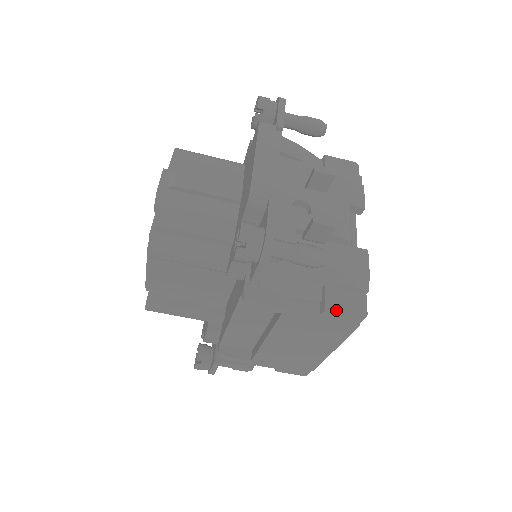
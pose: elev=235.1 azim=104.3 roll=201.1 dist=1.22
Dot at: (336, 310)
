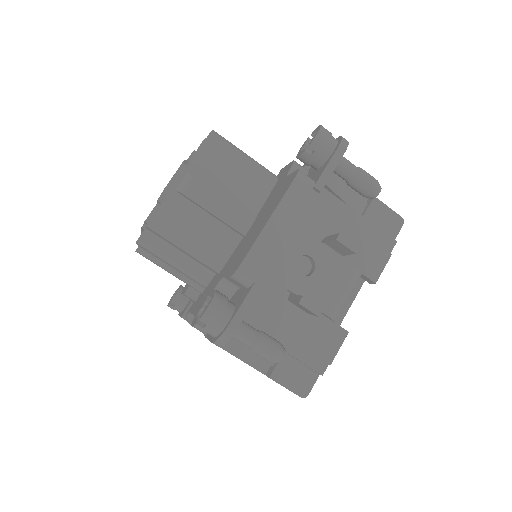
Dot at: (281, 381)
